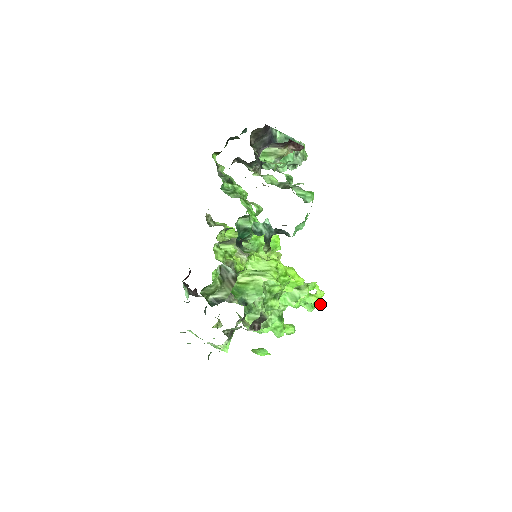
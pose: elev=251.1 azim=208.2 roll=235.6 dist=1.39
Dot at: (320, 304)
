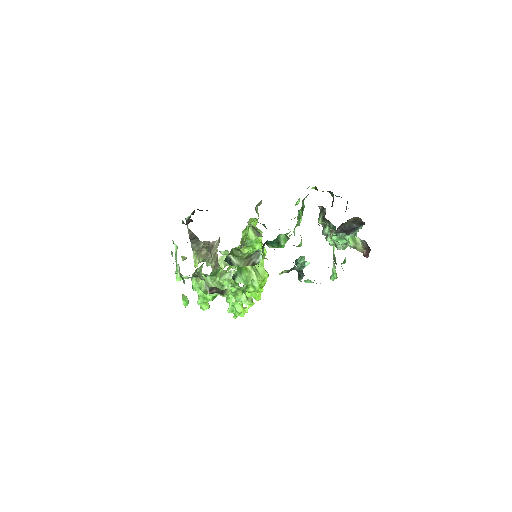
Dot at: (238, 315)
